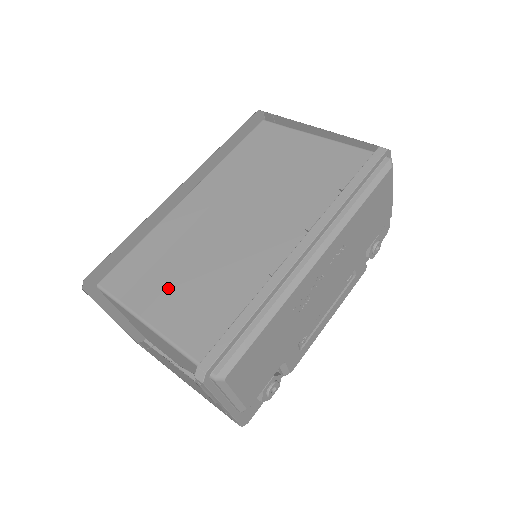
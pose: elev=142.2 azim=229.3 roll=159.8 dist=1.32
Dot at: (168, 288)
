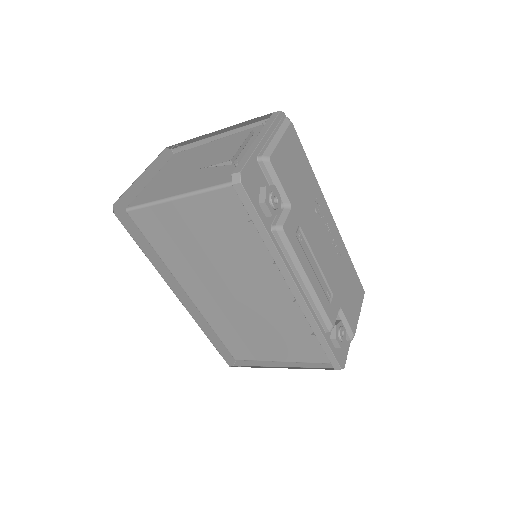
Dot at: occluded
